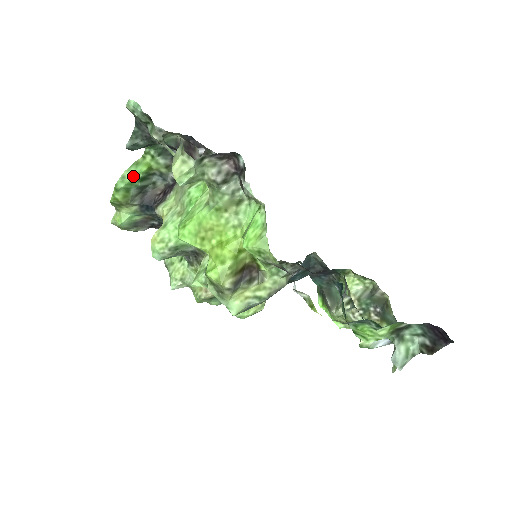
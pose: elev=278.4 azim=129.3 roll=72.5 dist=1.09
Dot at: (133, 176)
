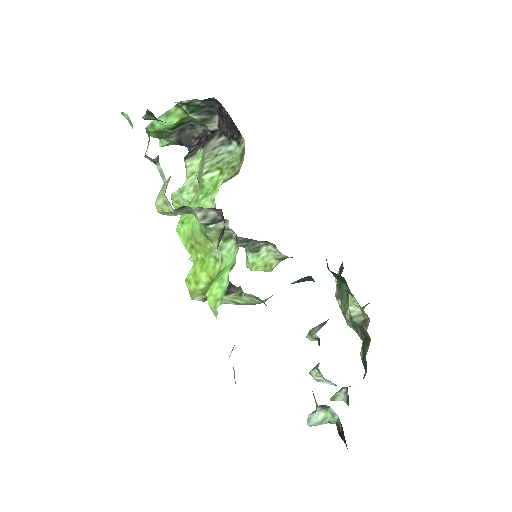
Dot at: (162, 127)
